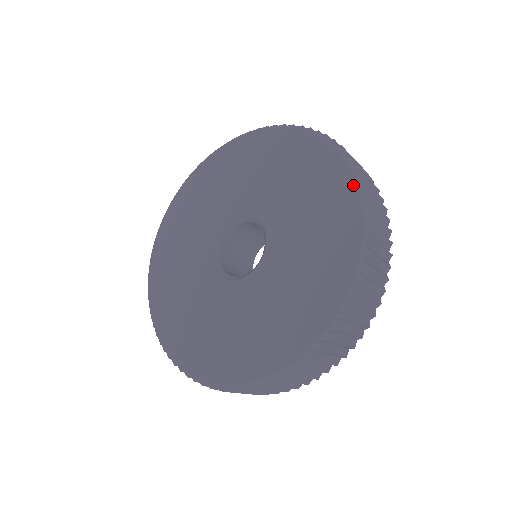
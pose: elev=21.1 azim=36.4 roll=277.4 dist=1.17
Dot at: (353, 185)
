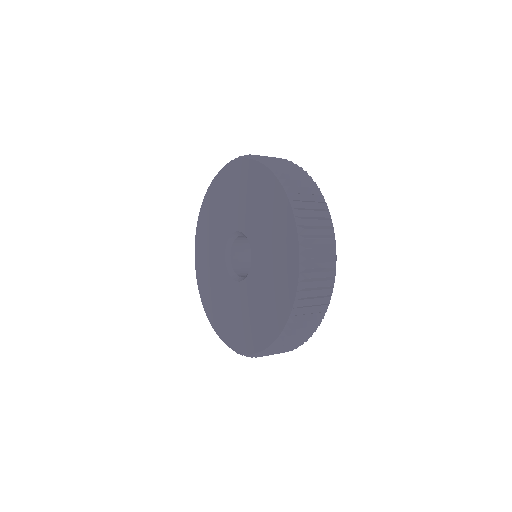
Dot at: (296, 281)
